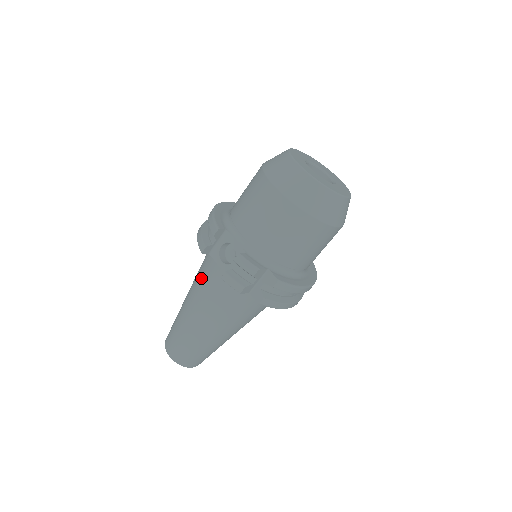
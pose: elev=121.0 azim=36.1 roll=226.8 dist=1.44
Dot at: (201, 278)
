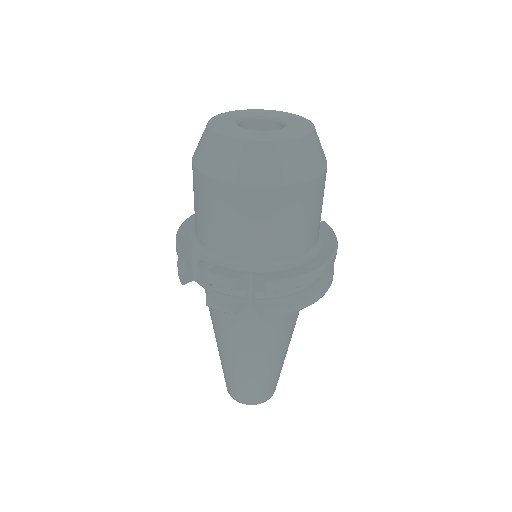
Dot at: occluded
